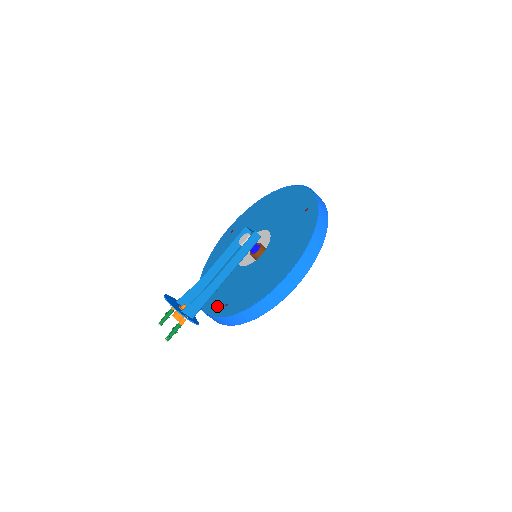
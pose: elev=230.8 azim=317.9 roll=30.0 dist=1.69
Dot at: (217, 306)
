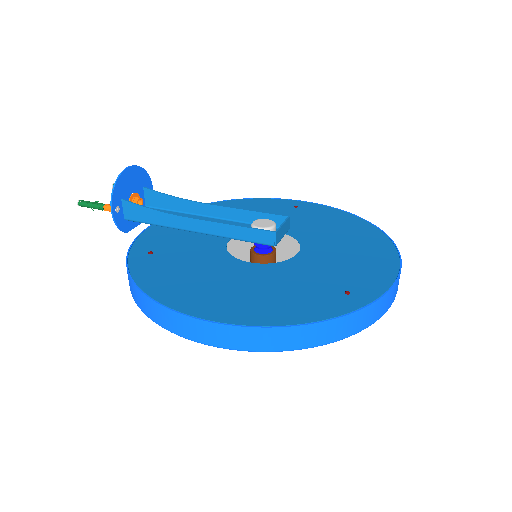
Dot at: (152, 241)
